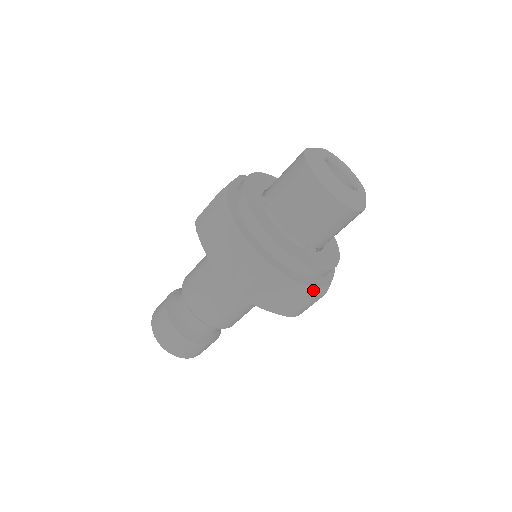
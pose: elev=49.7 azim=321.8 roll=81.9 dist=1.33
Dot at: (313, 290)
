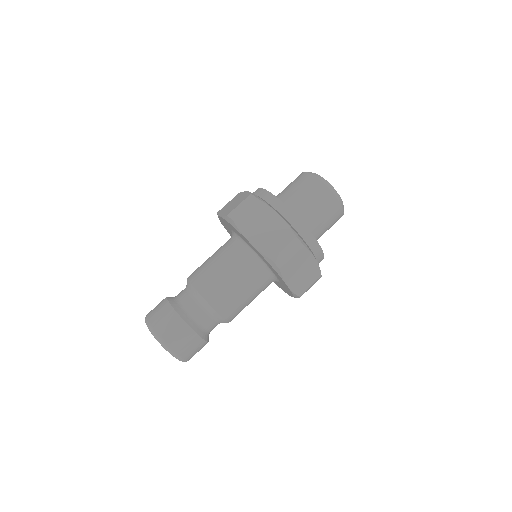
Dot at: (320, 270)
